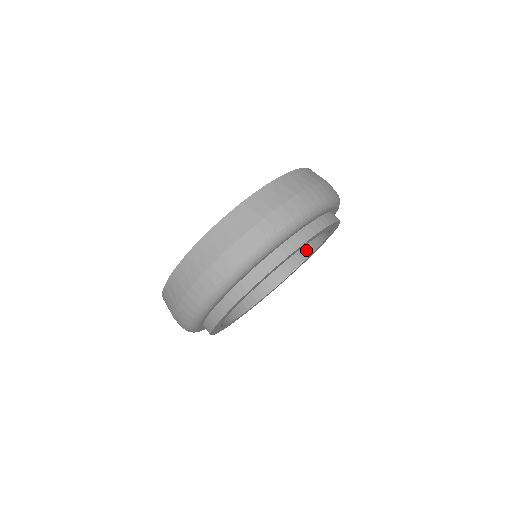
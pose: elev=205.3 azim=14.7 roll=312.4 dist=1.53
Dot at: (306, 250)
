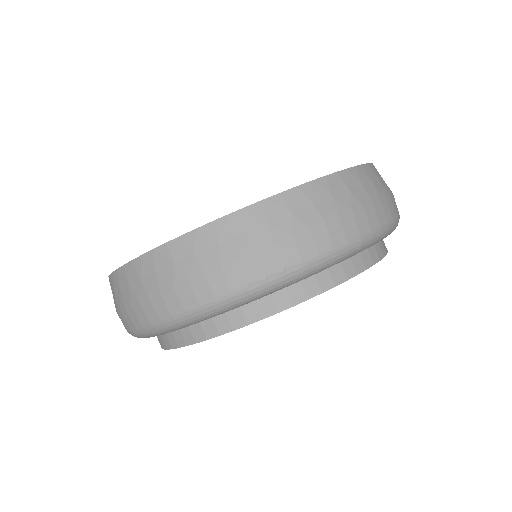
Dot at: occluded
